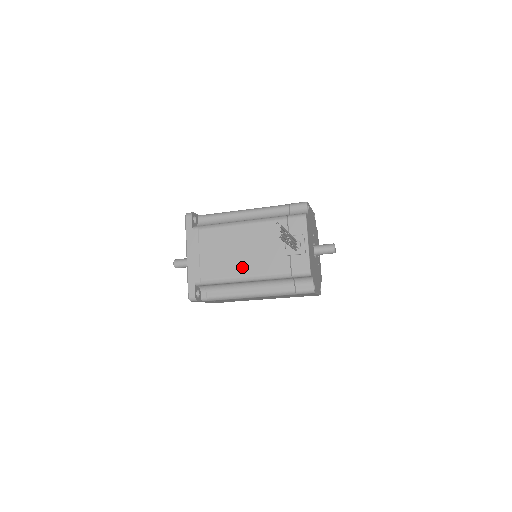
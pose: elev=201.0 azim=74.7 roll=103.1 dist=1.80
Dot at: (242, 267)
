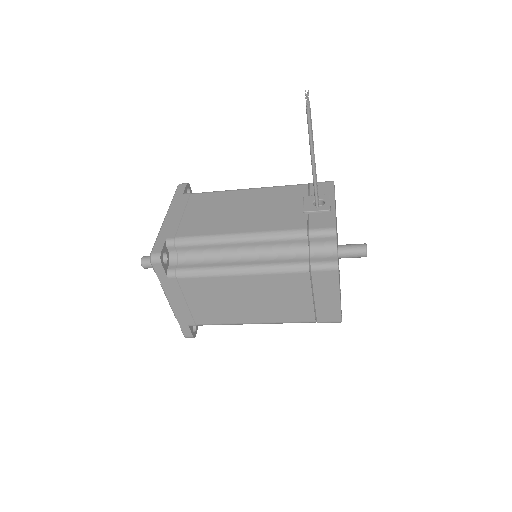
Dot at: (238, 224)
